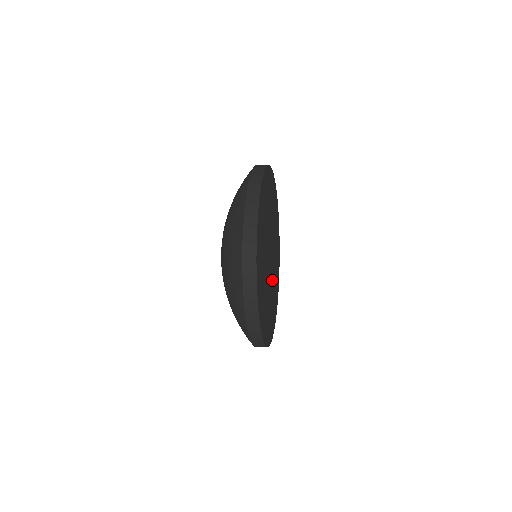
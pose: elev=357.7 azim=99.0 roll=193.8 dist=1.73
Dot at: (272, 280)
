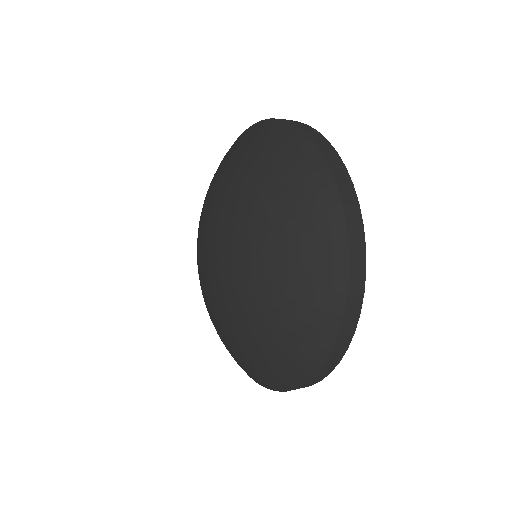
Dot at: occluded
